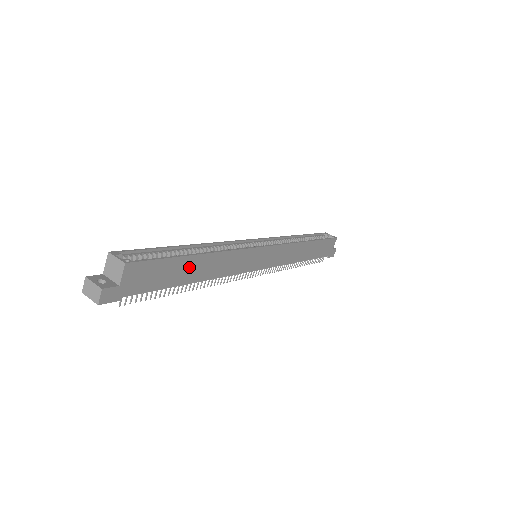
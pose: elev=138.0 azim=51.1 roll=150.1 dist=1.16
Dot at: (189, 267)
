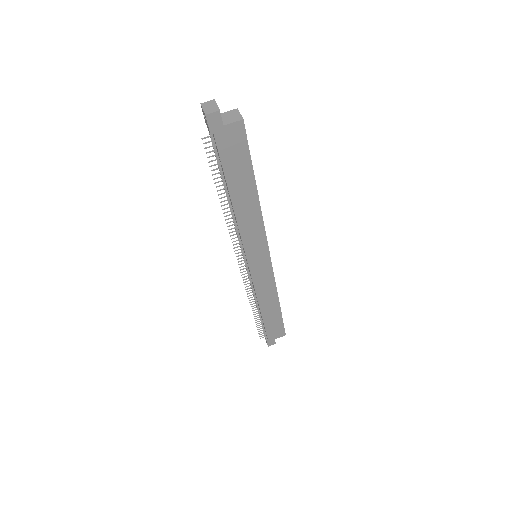
Dot at: (245, 185)
